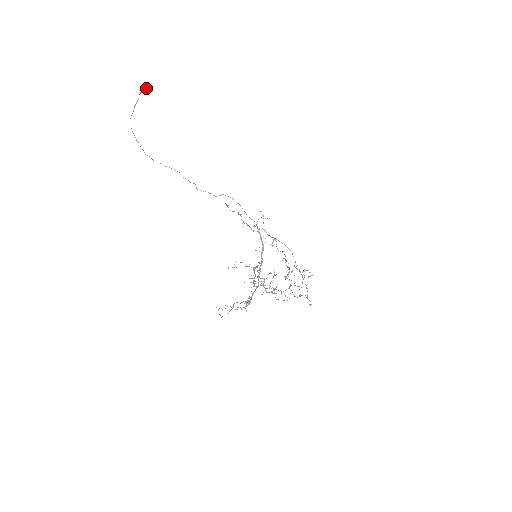
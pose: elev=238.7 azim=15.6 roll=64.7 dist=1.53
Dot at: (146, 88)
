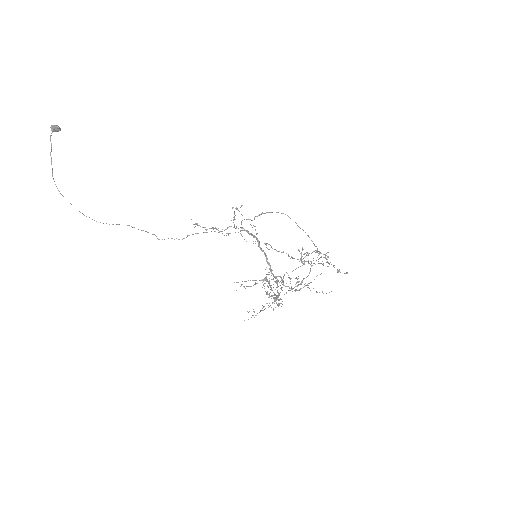
Dot at: (54, 126)
